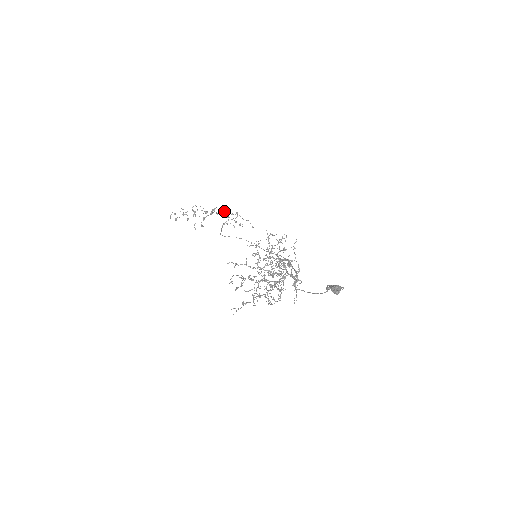
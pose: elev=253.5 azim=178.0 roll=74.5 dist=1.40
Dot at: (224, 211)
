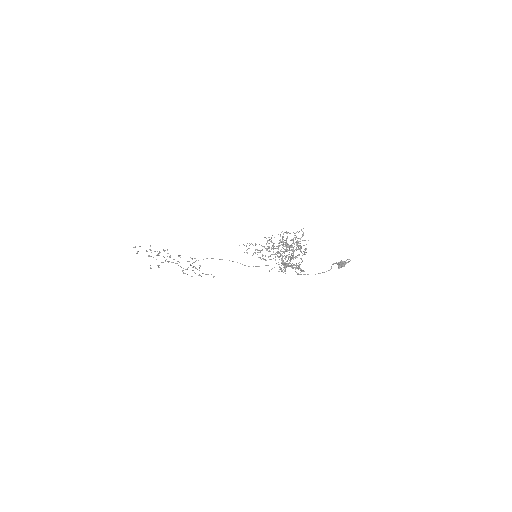
Dot at: (188, 261)
